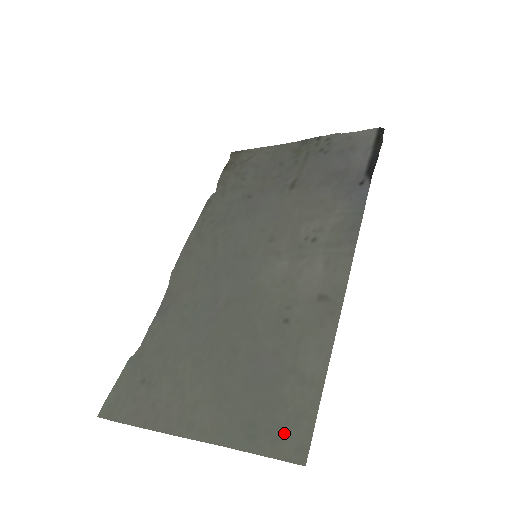
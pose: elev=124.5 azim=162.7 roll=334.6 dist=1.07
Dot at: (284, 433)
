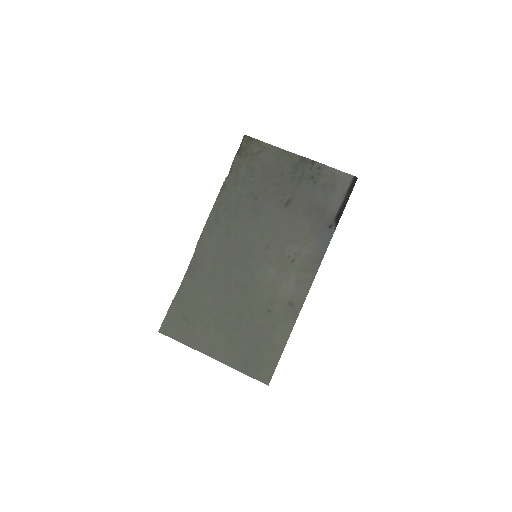
Dot at: (261, 369)
